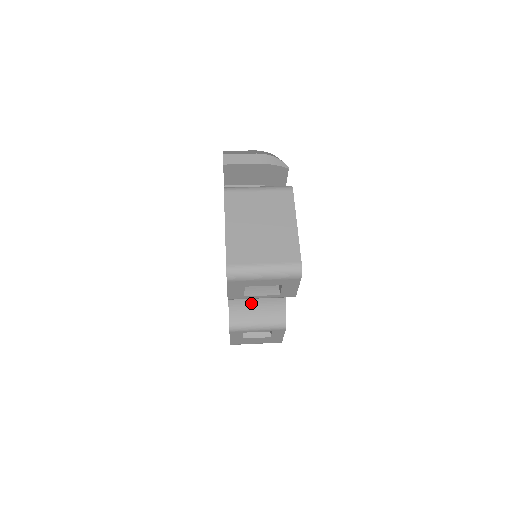
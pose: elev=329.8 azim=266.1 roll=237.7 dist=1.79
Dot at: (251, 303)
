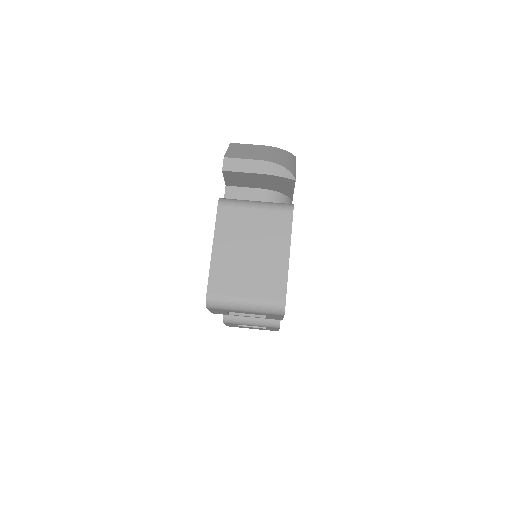
Dot at: occluded
